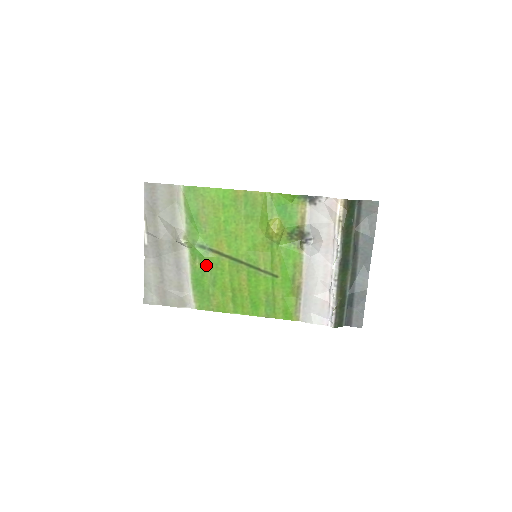
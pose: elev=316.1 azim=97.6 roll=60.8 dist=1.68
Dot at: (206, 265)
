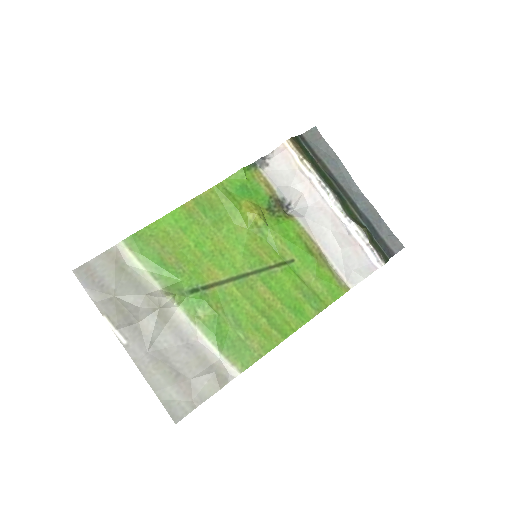
Dot at: (213, 309)
